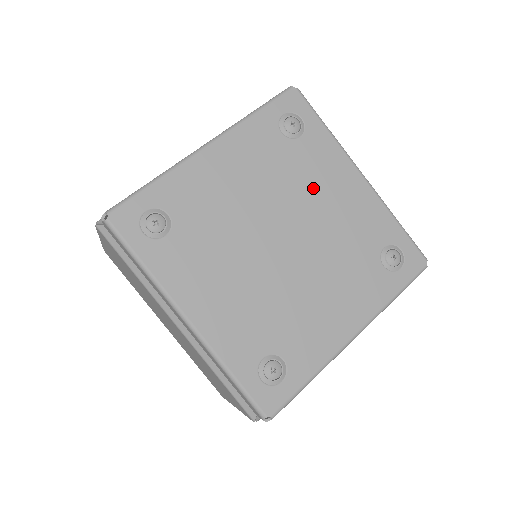
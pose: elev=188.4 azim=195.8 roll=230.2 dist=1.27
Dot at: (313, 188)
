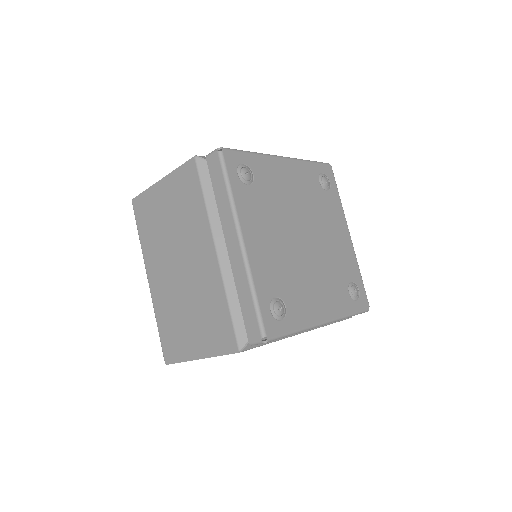
Dot at: (326, 221)
